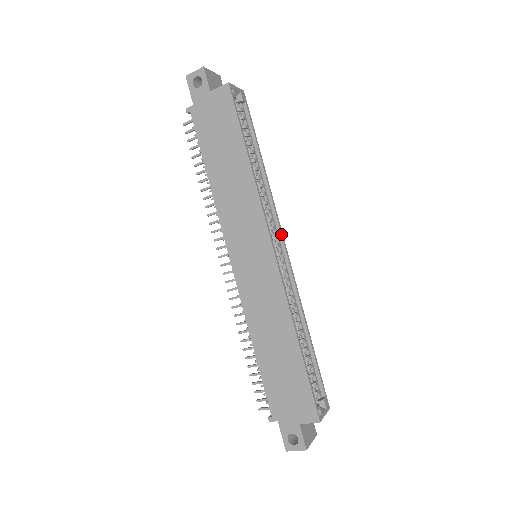
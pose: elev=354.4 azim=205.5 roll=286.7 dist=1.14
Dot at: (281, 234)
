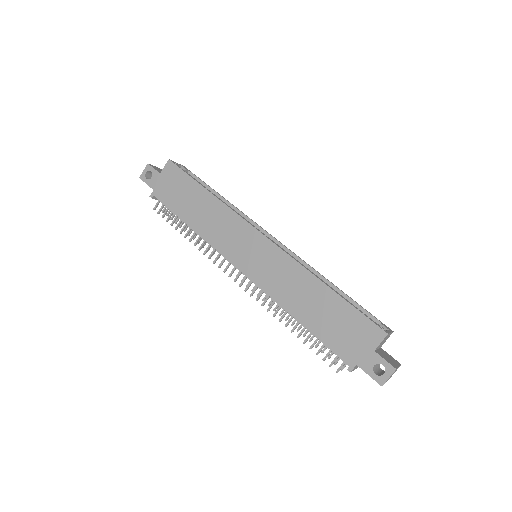
Dot at: (265, 231)
